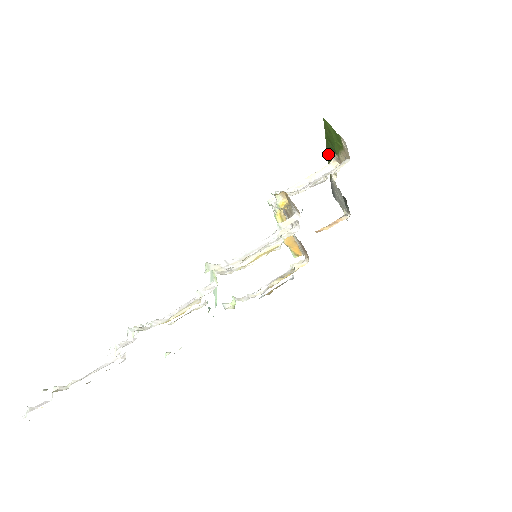
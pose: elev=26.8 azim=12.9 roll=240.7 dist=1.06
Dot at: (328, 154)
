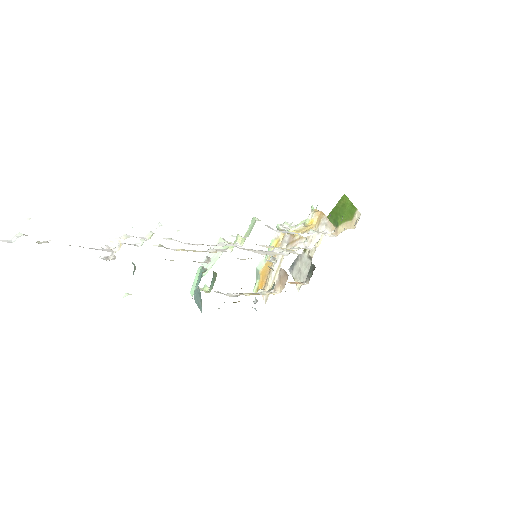
Dot at: occluded
